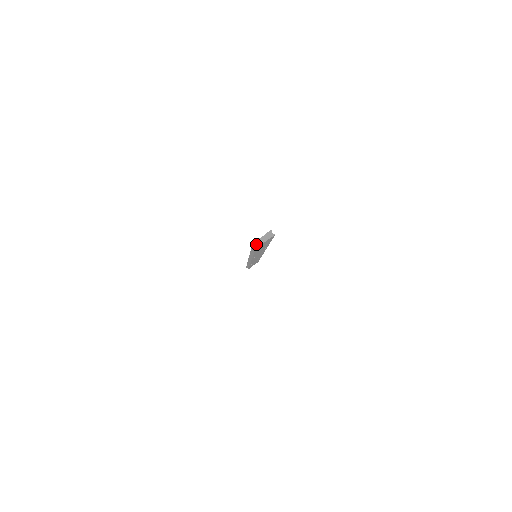
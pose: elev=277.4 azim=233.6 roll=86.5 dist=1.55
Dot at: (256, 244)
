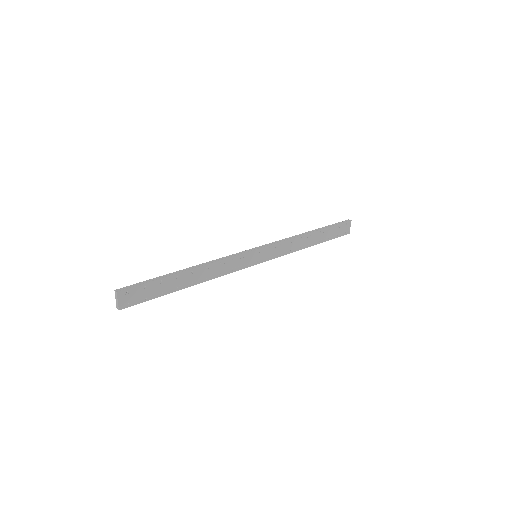
Dot at: (117, 307)
